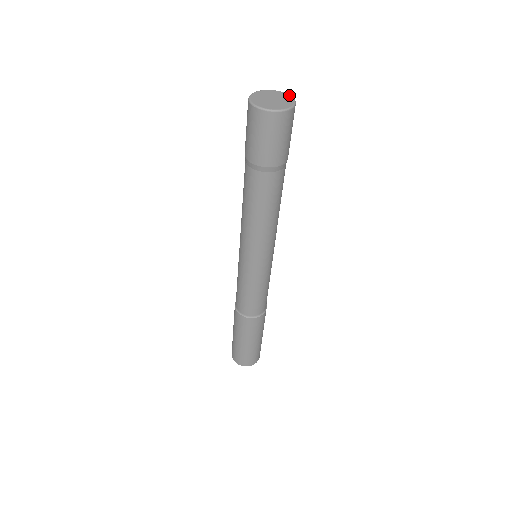
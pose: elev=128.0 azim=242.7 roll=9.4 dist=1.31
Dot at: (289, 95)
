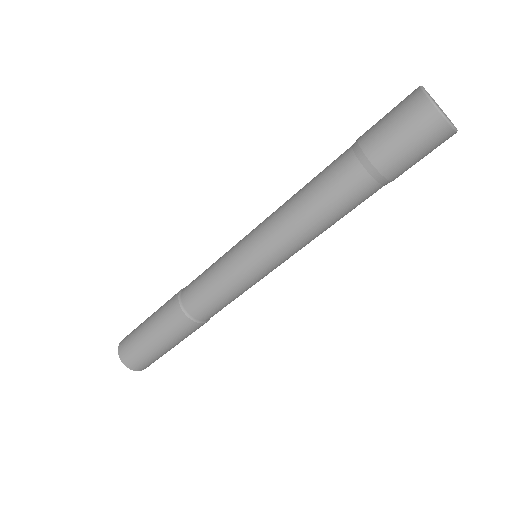
Dot at: occluded
